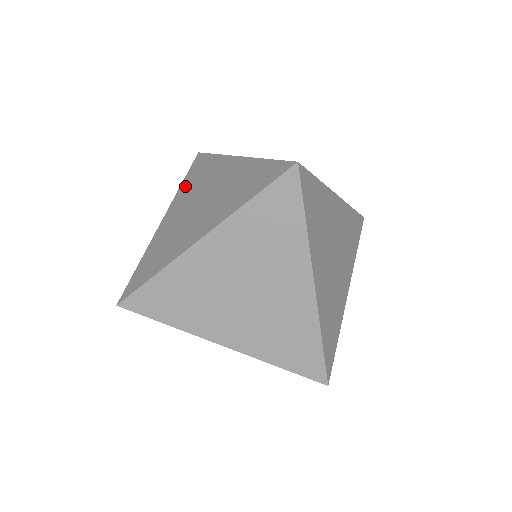
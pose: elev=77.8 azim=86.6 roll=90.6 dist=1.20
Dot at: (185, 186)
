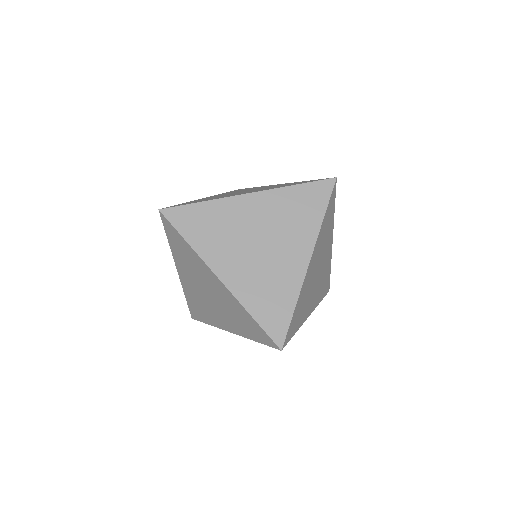
Dot at: (176, 253)
